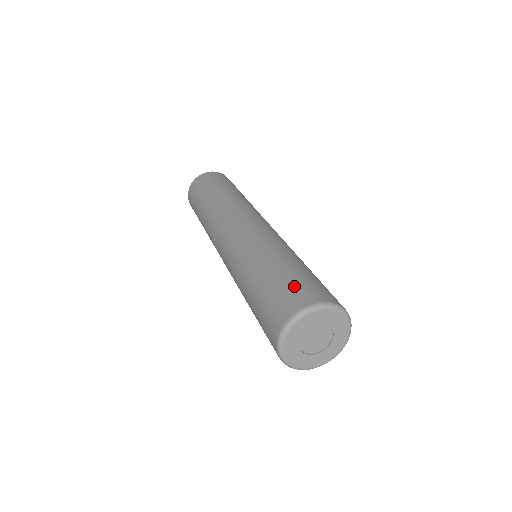
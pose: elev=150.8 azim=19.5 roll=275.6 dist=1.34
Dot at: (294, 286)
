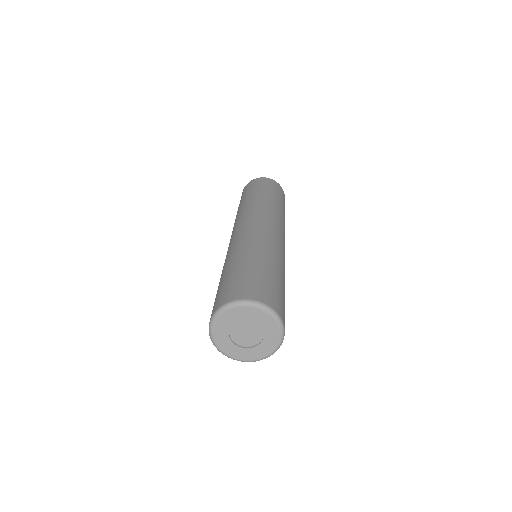
Dot at: (217, 296)
